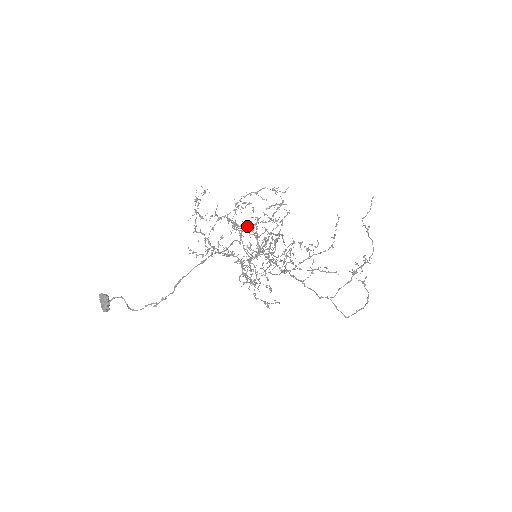
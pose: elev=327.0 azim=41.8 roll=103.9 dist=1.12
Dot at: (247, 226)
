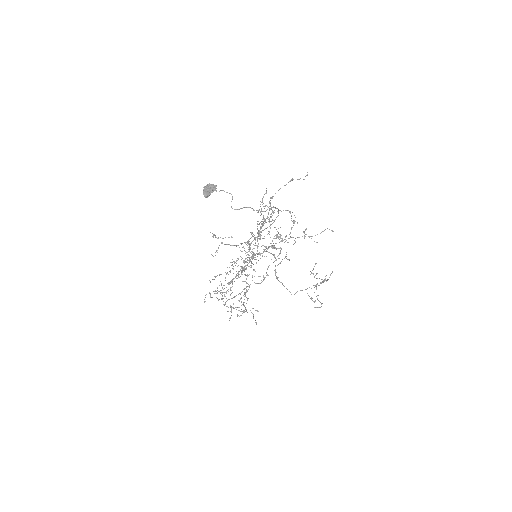
Dot at: occluded
